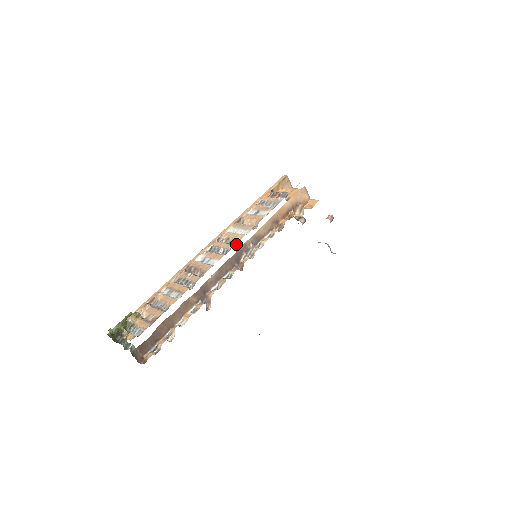
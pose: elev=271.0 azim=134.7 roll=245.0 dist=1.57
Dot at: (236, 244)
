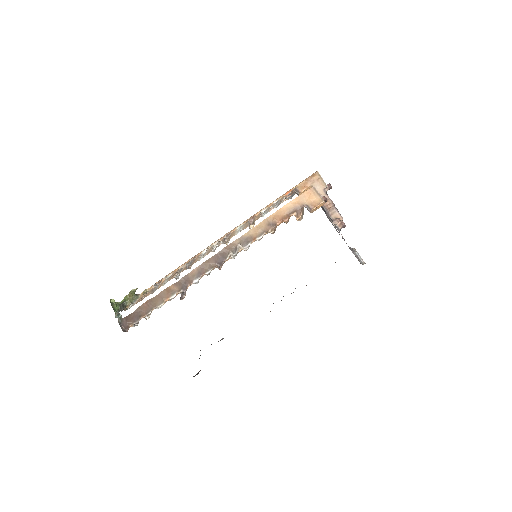
Dot at: (225, 243)
